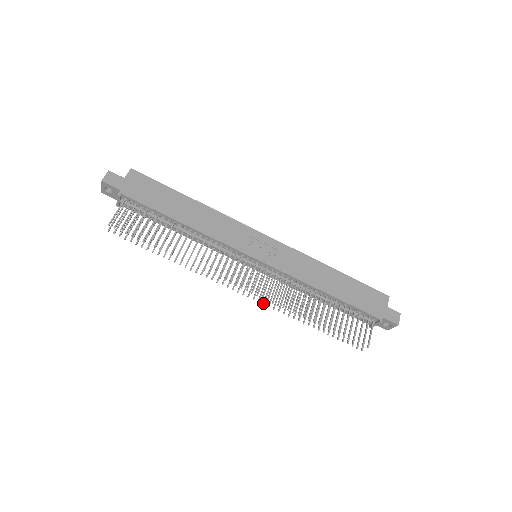
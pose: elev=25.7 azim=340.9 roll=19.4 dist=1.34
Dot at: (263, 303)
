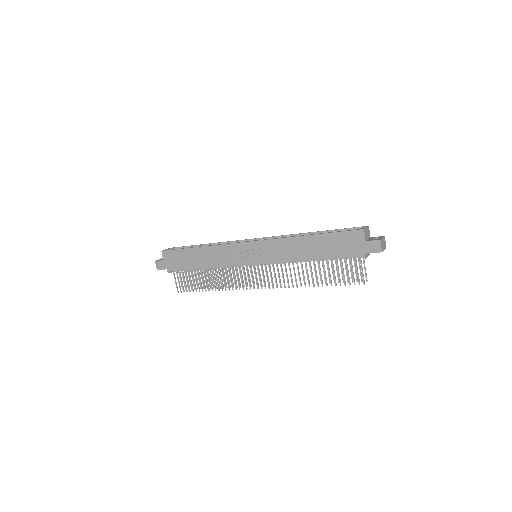
Dot at: occluded
